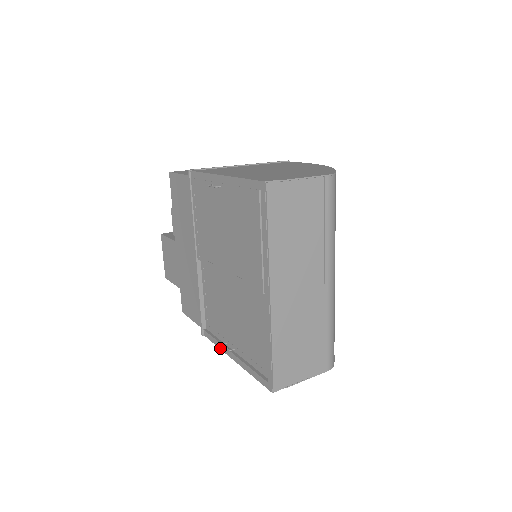
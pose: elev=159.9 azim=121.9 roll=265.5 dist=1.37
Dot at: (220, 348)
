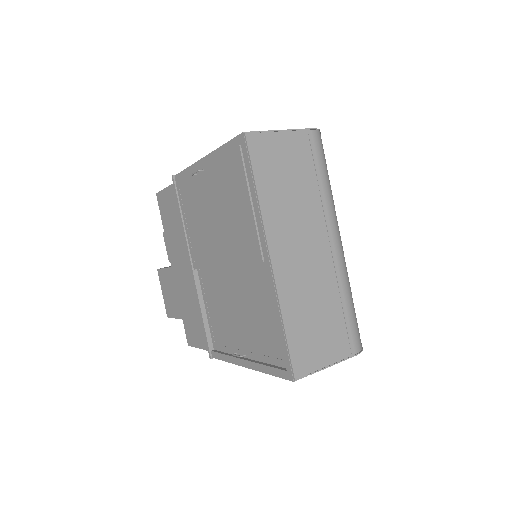
Dot at: (231, 362)
